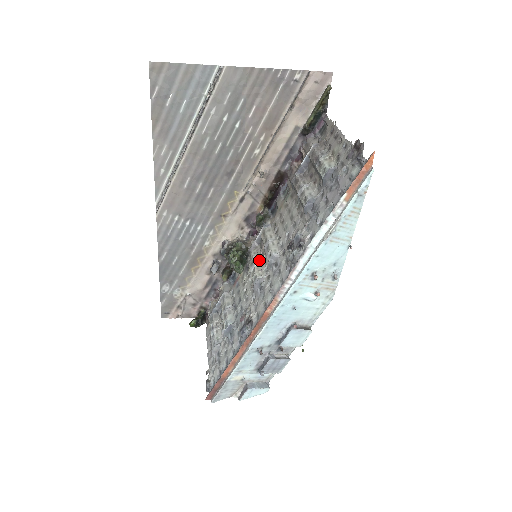
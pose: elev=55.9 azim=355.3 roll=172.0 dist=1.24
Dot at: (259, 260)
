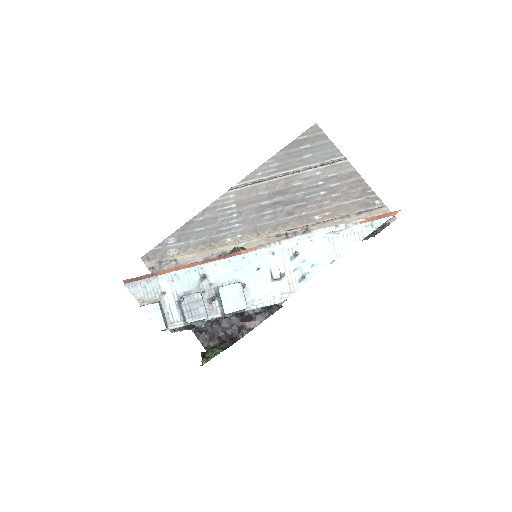
Dot at: occluded
